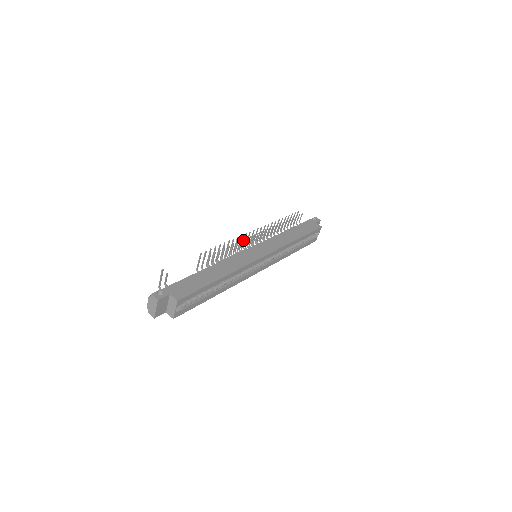
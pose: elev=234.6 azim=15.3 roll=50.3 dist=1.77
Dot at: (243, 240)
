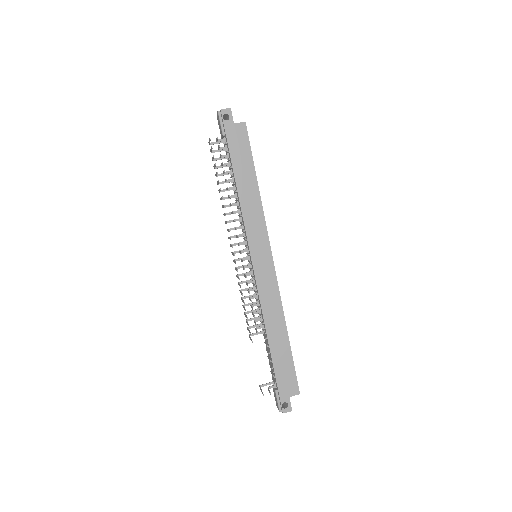
Dot at: occluded
